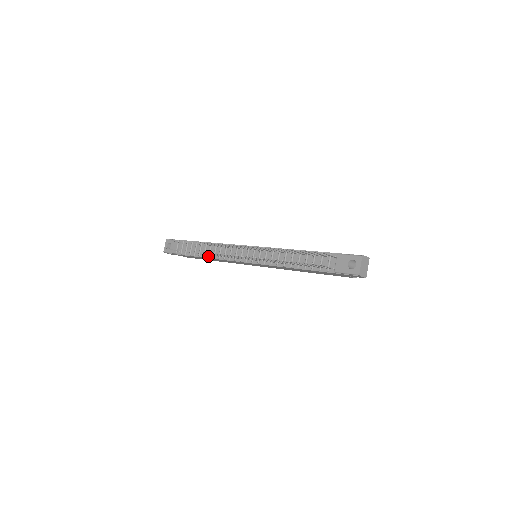
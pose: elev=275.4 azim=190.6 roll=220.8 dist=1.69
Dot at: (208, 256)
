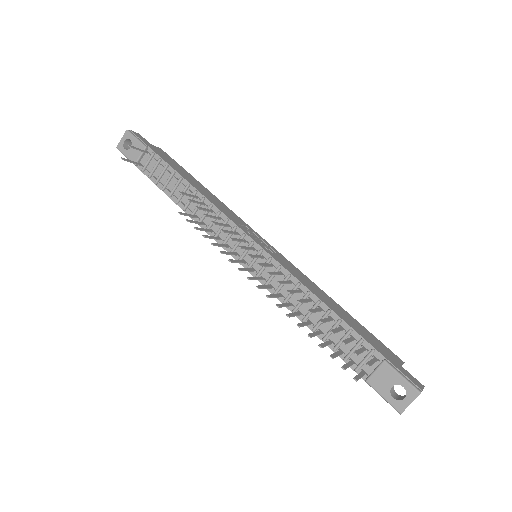
Dot at: (183, 208)
